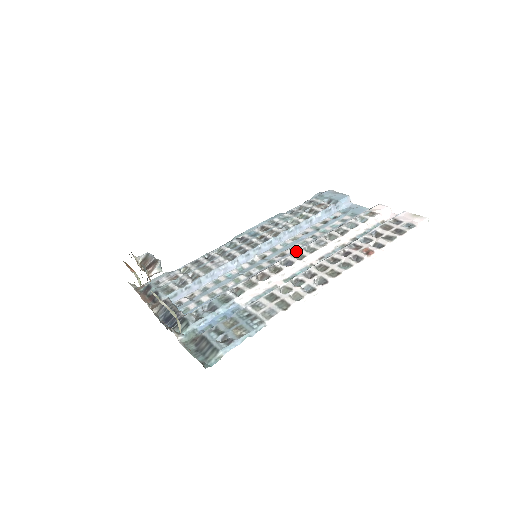
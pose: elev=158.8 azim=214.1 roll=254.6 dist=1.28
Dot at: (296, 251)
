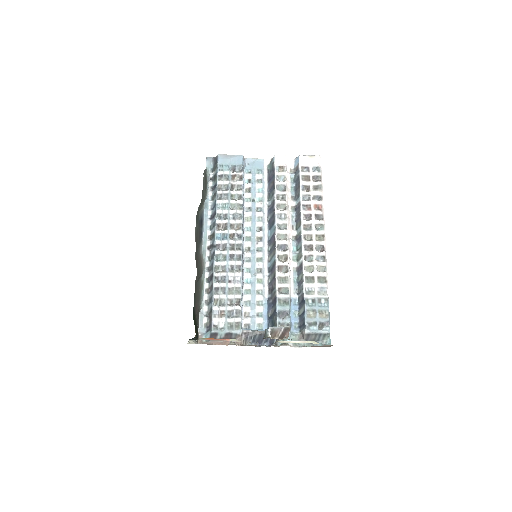
Dot at: (276, 234)
